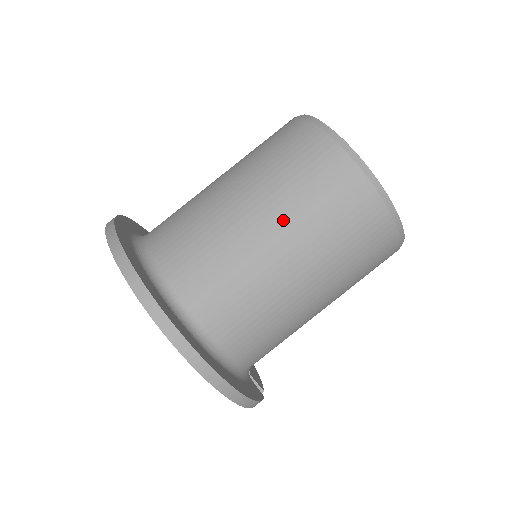
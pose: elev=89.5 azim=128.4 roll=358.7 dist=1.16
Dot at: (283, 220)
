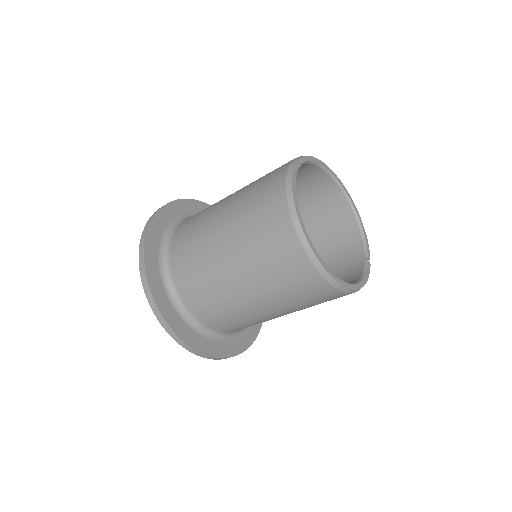
Dot at: (265, 297)
